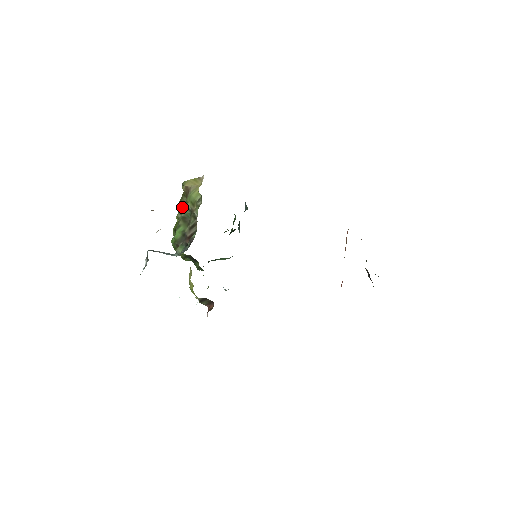
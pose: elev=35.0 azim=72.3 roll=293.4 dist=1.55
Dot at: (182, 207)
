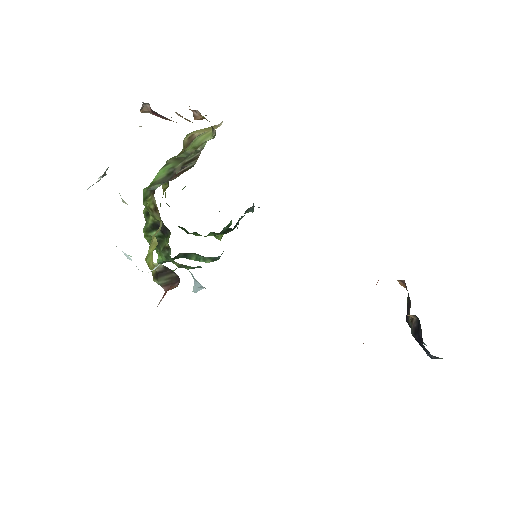
Dot at: occluded
